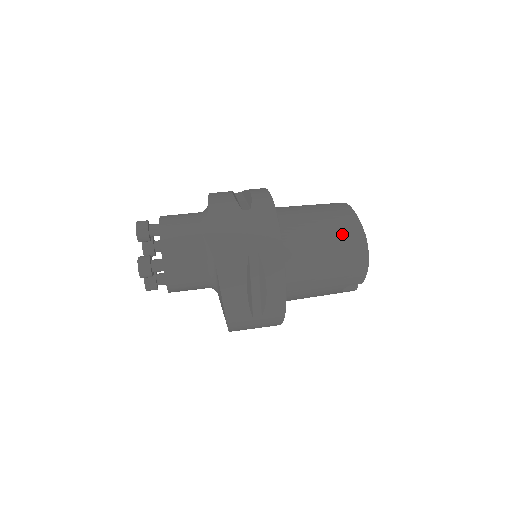
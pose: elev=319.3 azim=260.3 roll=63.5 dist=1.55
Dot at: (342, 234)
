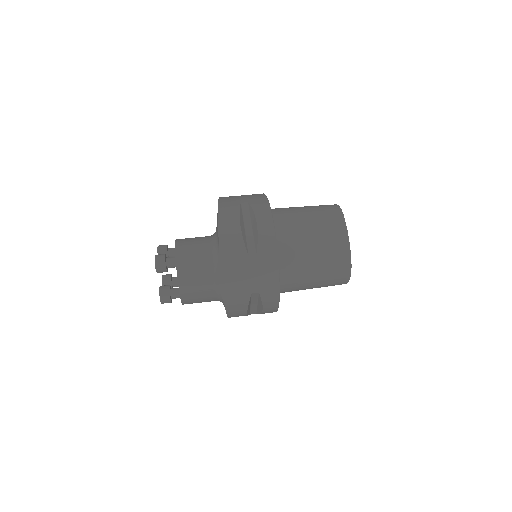
Dot at: (332, 264)
